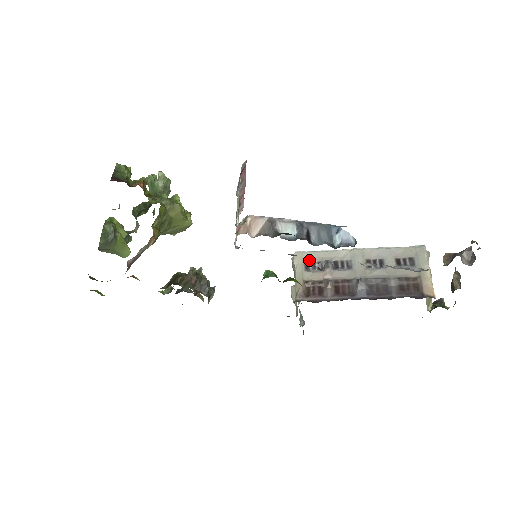
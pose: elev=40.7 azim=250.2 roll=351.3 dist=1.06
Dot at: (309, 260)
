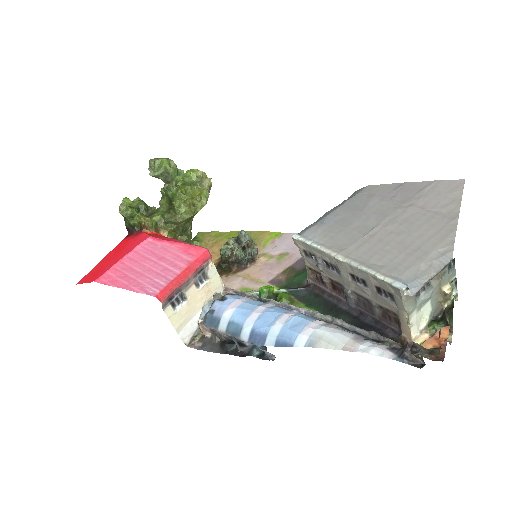
Dot at: (305, 249)
